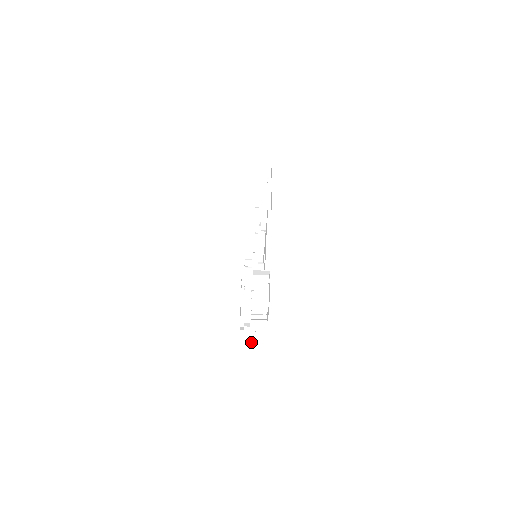
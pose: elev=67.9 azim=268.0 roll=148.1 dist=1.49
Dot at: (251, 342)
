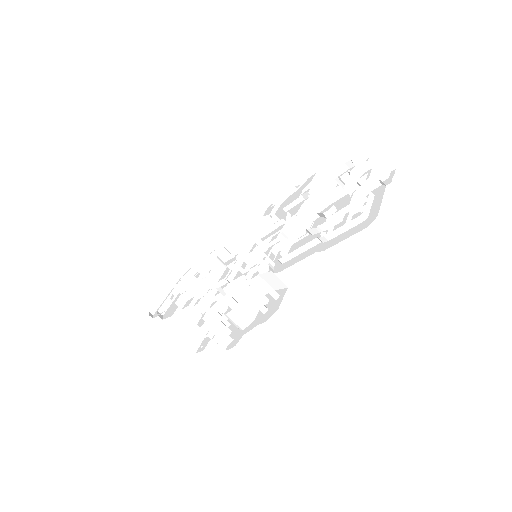
Dot at: (192, 348)
